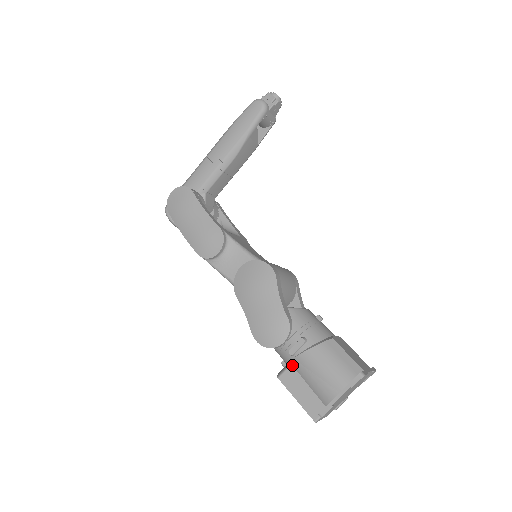
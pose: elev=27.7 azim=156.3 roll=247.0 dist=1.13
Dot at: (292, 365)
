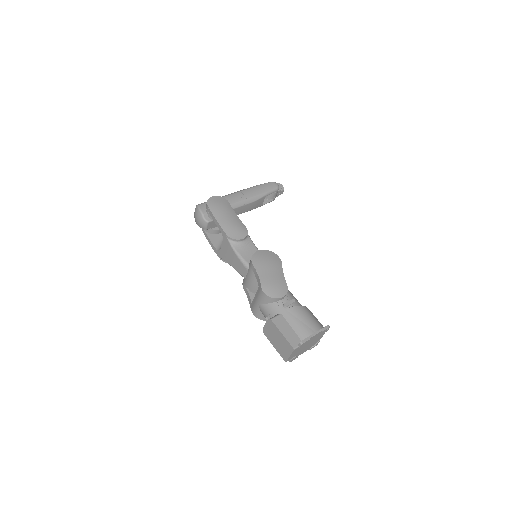
Dot at: (282, 314)
